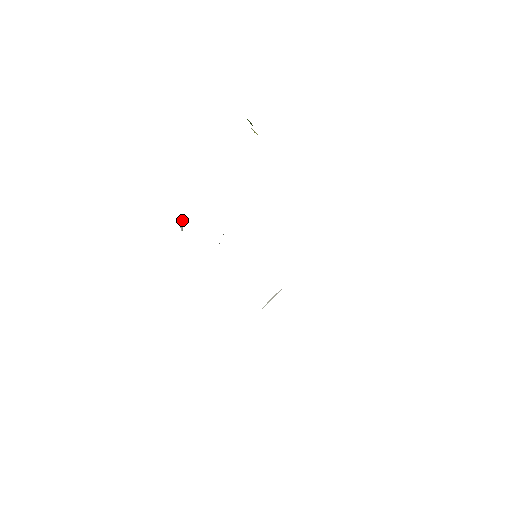
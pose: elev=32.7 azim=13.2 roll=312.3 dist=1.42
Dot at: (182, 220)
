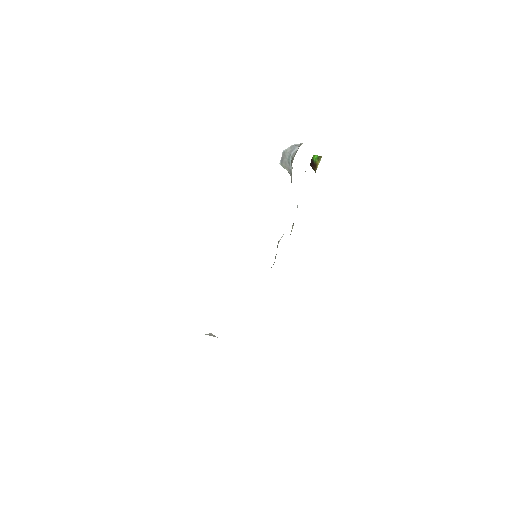
Dot at: (294, 145)
